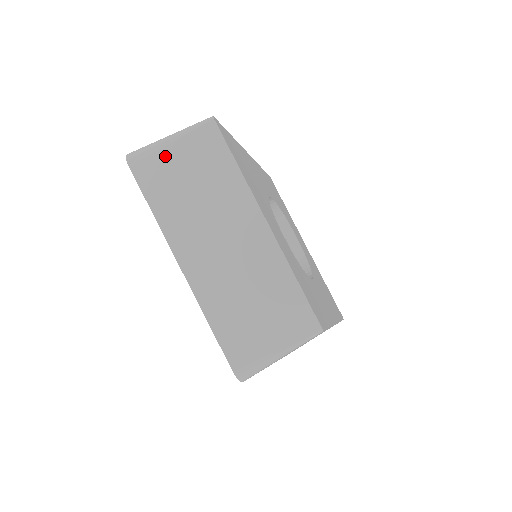
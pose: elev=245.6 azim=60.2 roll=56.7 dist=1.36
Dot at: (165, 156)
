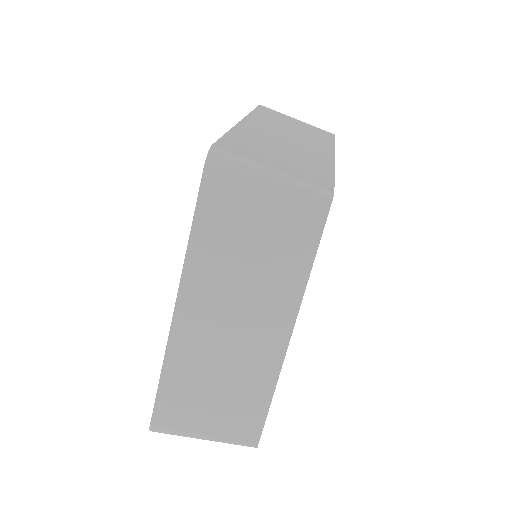
Dot at: (288, 117)
